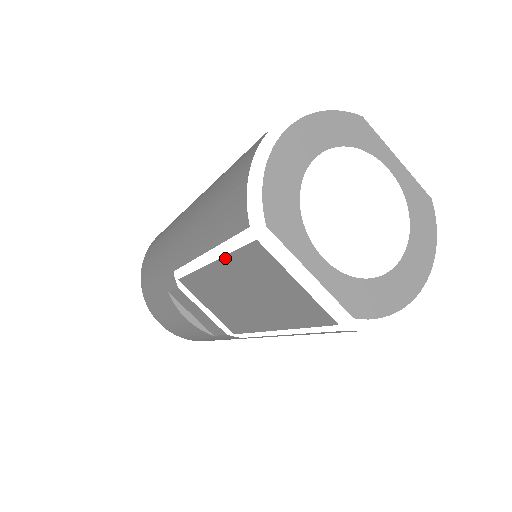
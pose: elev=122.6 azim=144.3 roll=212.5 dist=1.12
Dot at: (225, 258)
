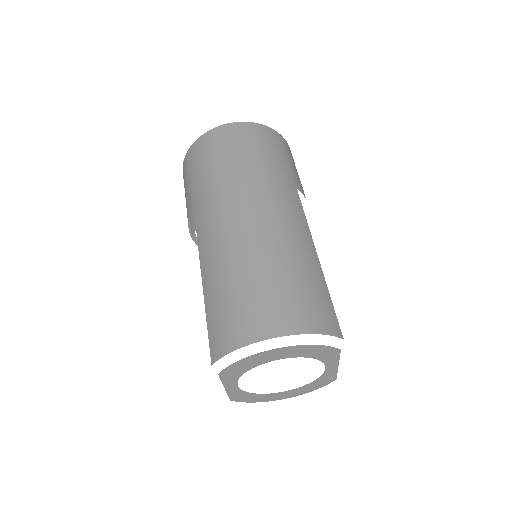
Dot at: occluded
